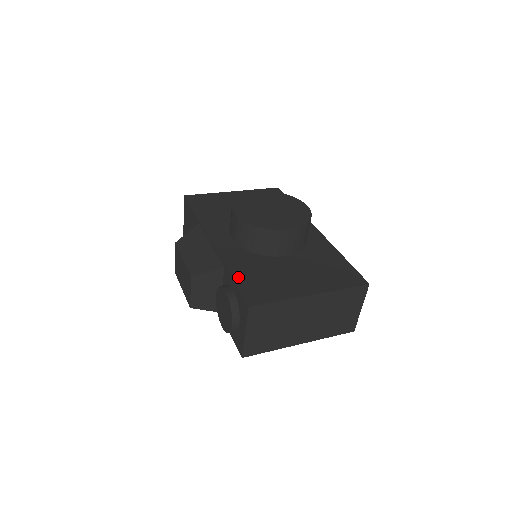
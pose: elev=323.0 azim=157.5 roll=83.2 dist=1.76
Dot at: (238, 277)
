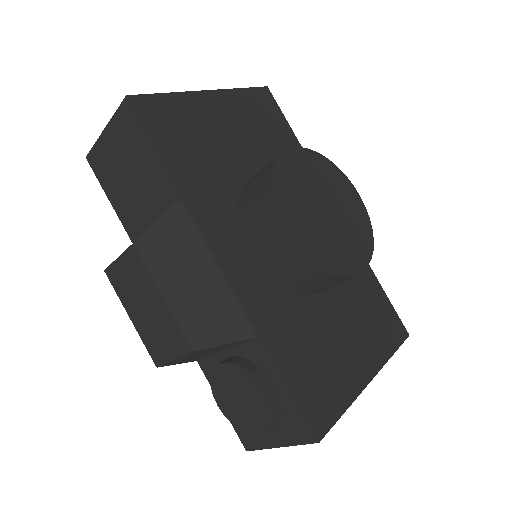
Dot at: (287, 366)
